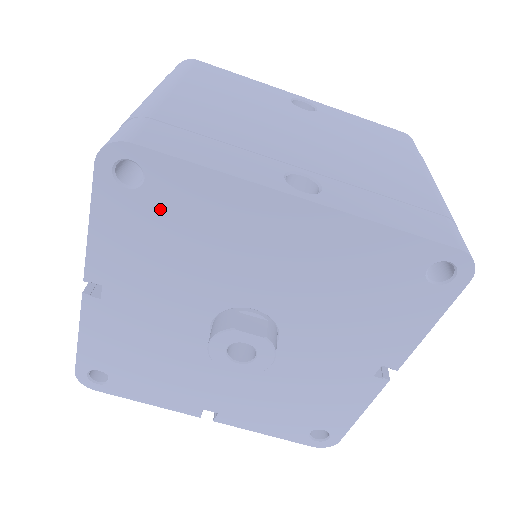
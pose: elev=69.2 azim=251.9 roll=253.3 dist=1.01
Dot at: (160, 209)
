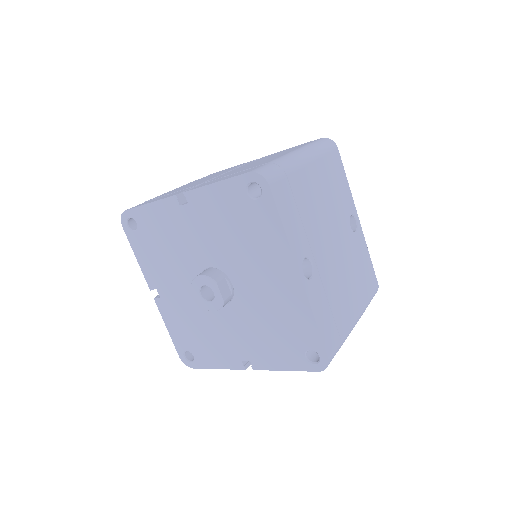
Dot at: (248, 214)
